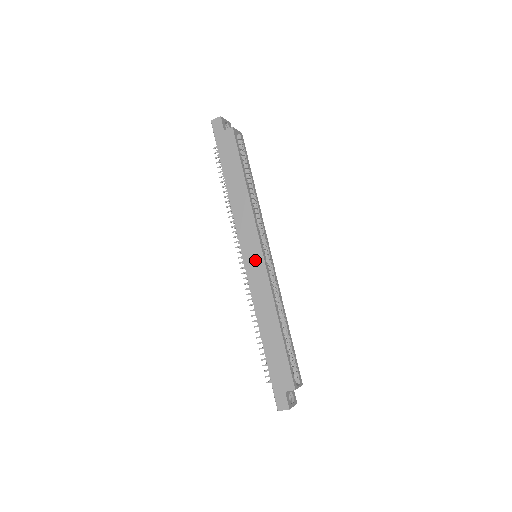
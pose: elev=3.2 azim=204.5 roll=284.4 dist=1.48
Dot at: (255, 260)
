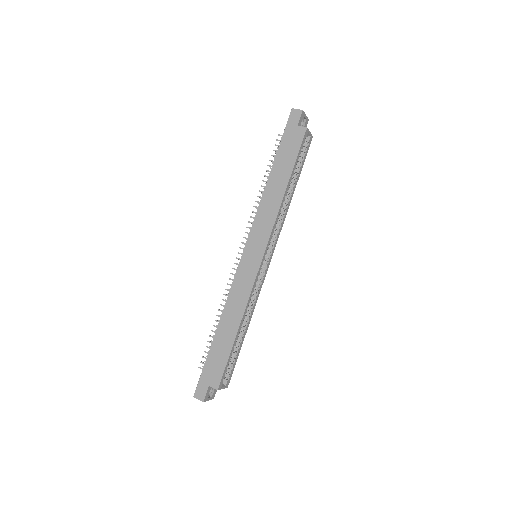
Dot at: (252, 260)
